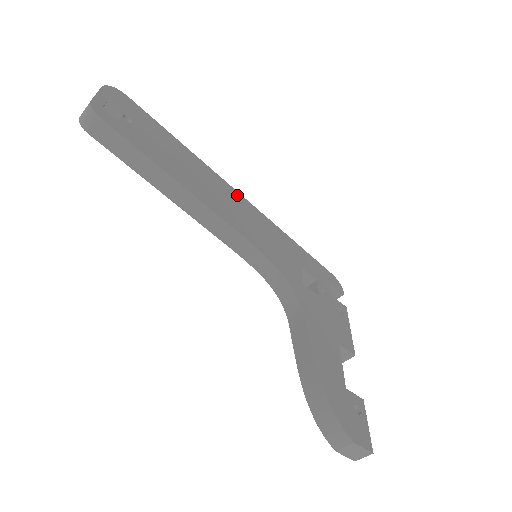
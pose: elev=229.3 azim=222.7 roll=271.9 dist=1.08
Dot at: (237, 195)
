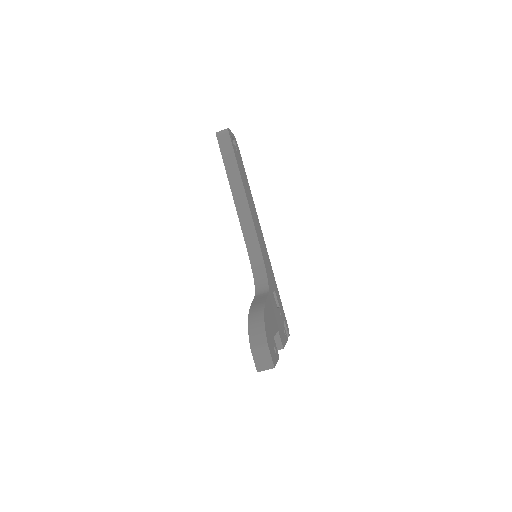
Dot at: (261, 231)
